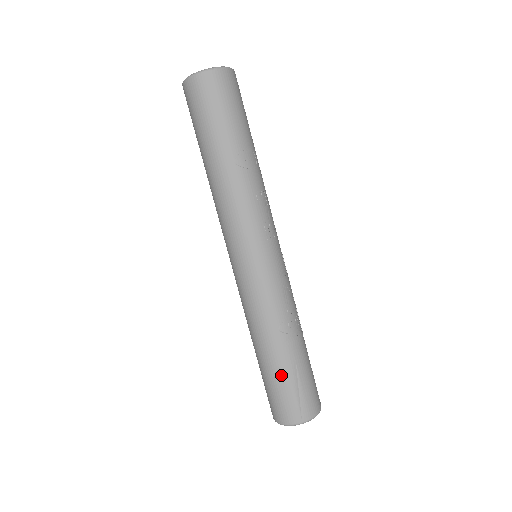
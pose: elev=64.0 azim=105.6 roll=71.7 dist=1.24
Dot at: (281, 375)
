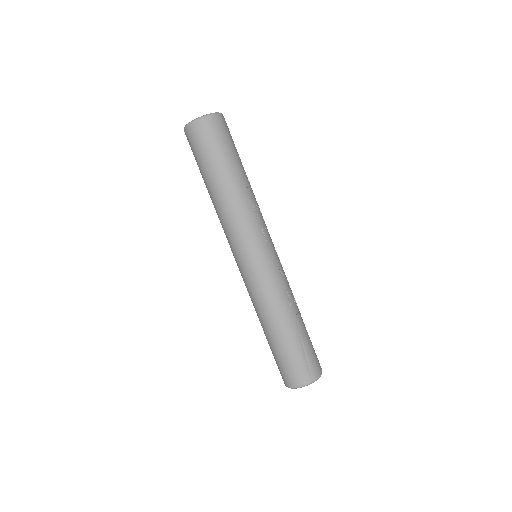
Dot at: (290, 346)
